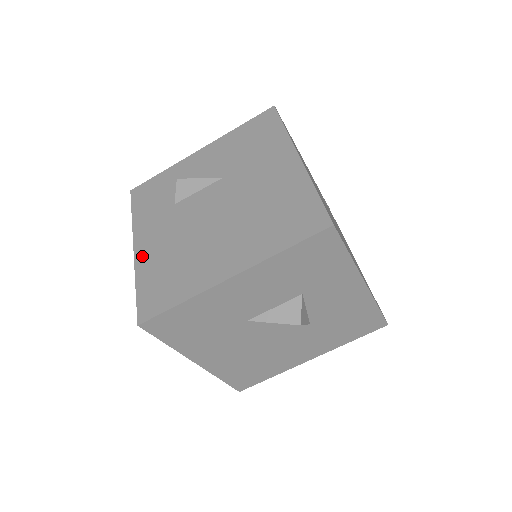
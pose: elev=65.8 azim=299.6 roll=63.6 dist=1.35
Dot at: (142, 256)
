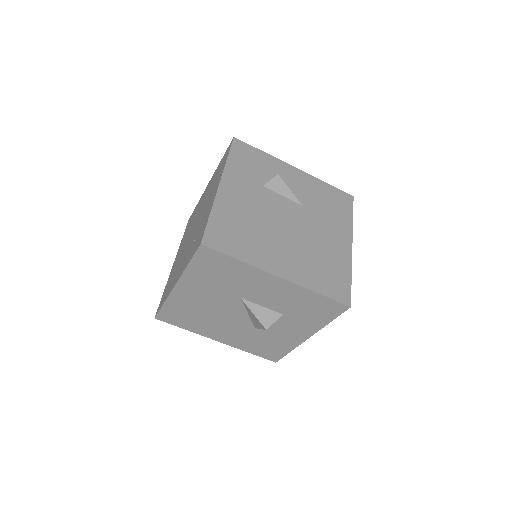
Dot at: (224, 197)
